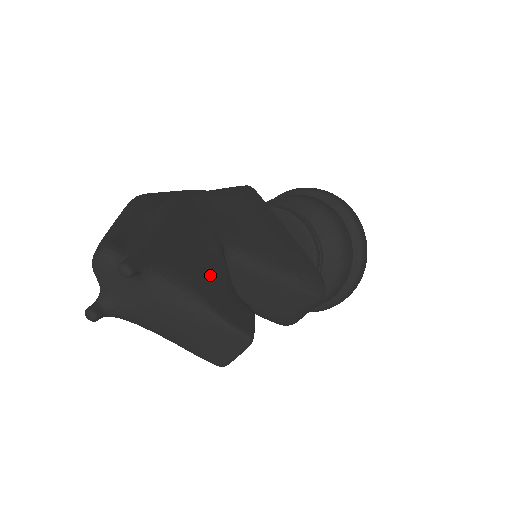
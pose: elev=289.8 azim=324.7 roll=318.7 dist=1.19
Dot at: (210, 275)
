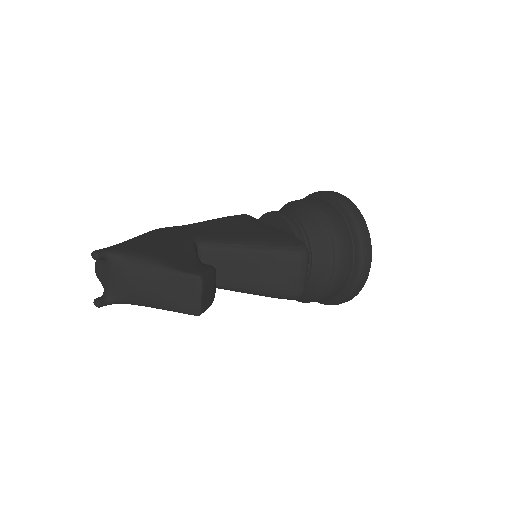
Dot at: (170, 252)
